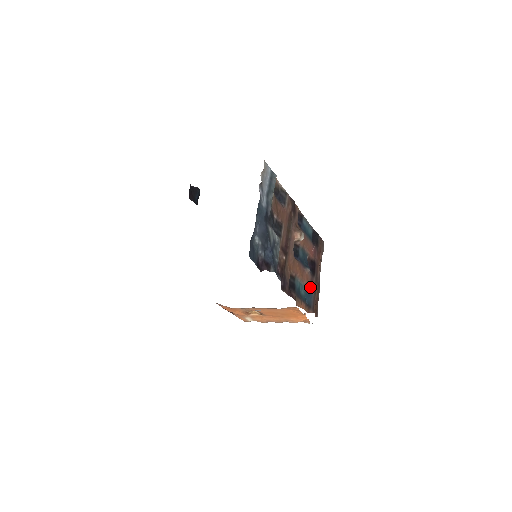
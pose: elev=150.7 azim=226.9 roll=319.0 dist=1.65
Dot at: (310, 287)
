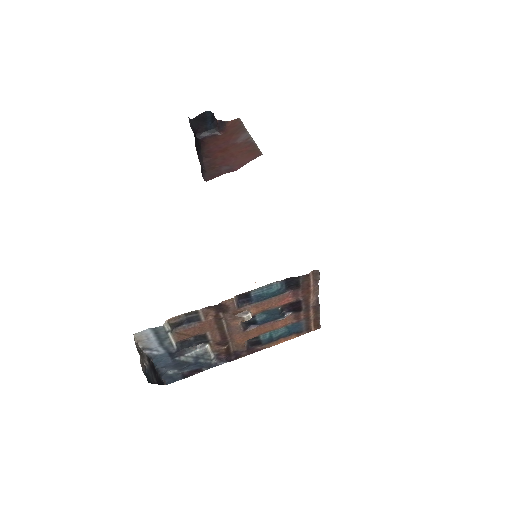
Dot at: (296, 321)
